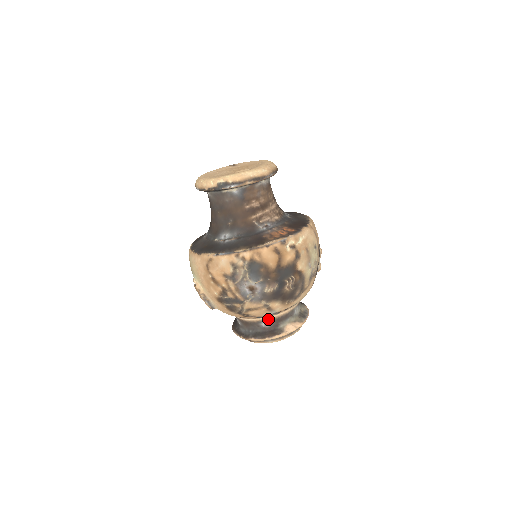
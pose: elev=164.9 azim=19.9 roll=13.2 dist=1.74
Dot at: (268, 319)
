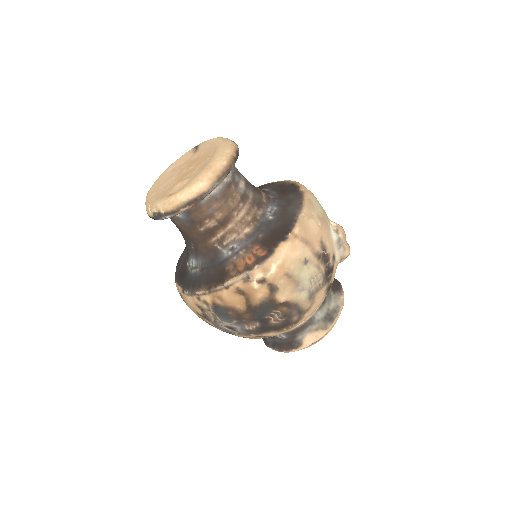
Dot at: occluded
